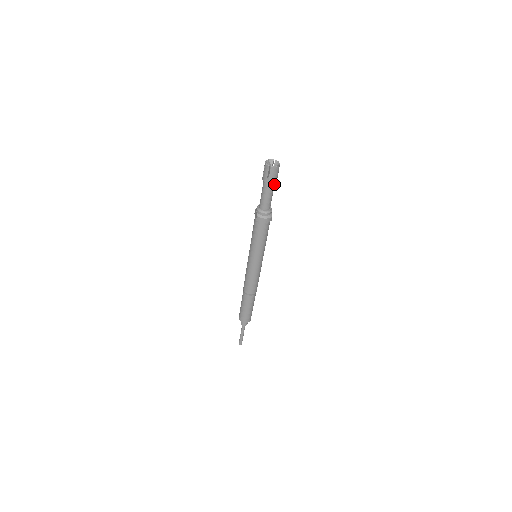
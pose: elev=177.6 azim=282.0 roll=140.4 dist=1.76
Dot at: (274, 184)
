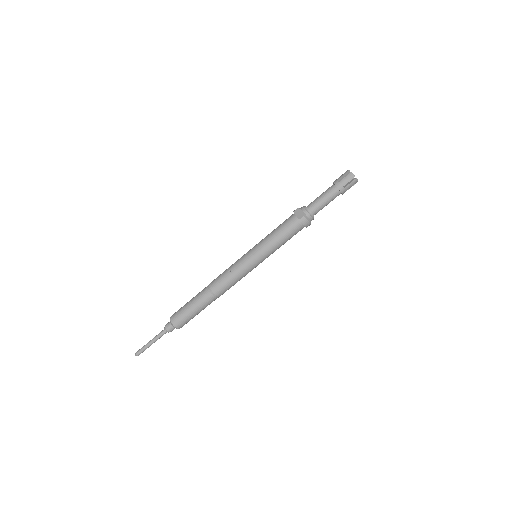
Dot at: (338, 195)
